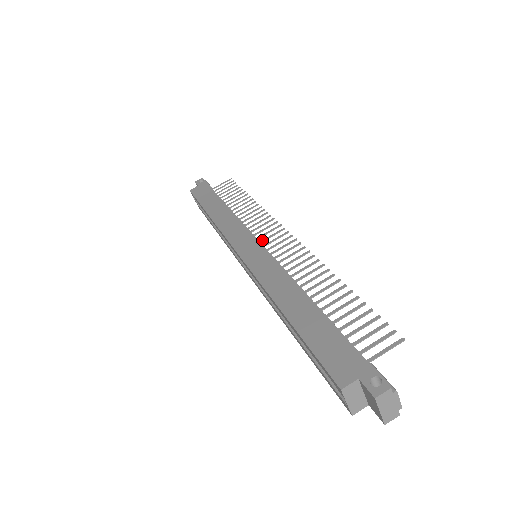
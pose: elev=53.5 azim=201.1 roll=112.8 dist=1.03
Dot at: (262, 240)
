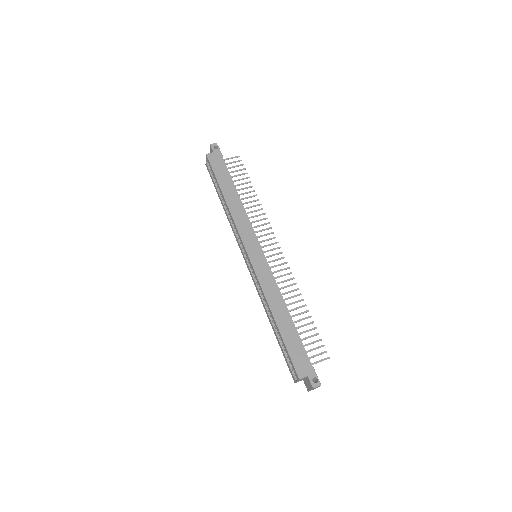
Dot at: (263, 246)
